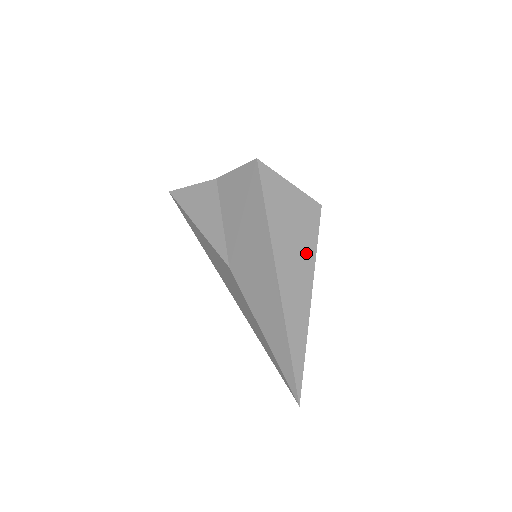
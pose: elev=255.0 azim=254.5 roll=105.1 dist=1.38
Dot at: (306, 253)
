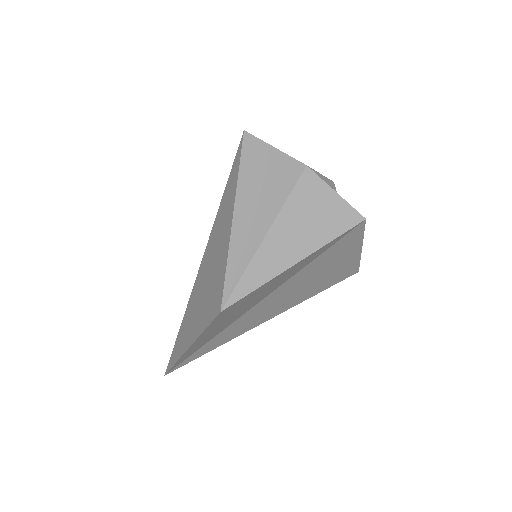
Dot at: (298, 298)
